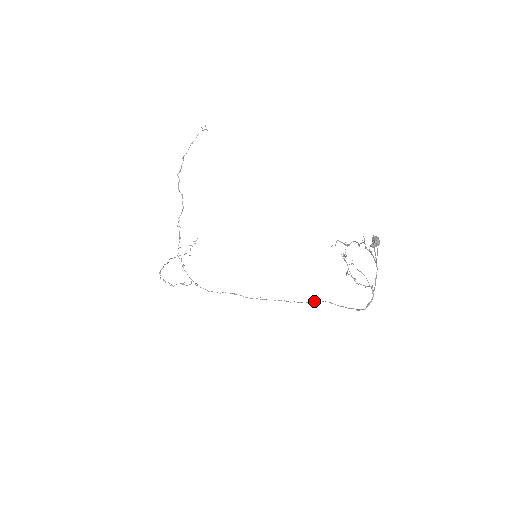
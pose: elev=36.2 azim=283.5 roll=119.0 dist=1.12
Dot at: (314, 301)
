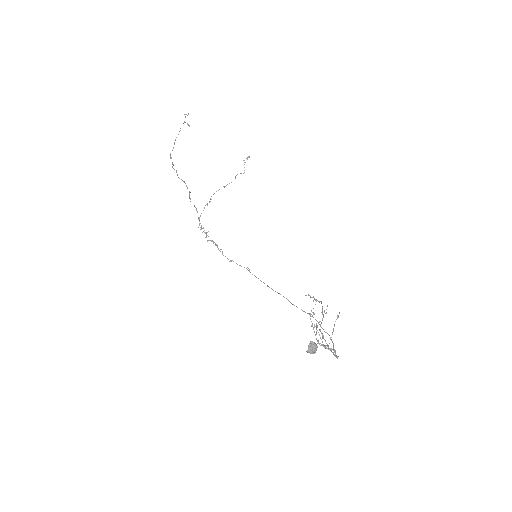
Dot at: (307, 313)
